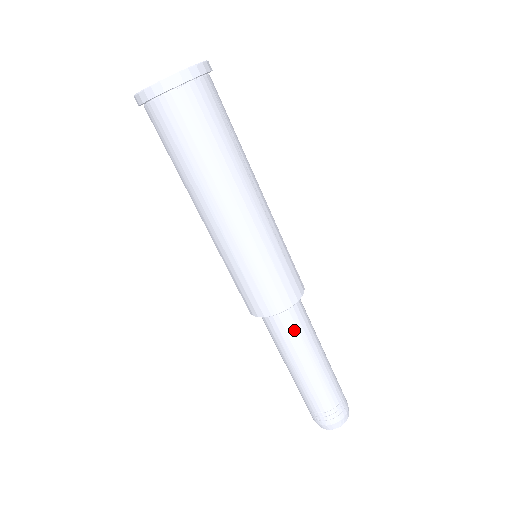
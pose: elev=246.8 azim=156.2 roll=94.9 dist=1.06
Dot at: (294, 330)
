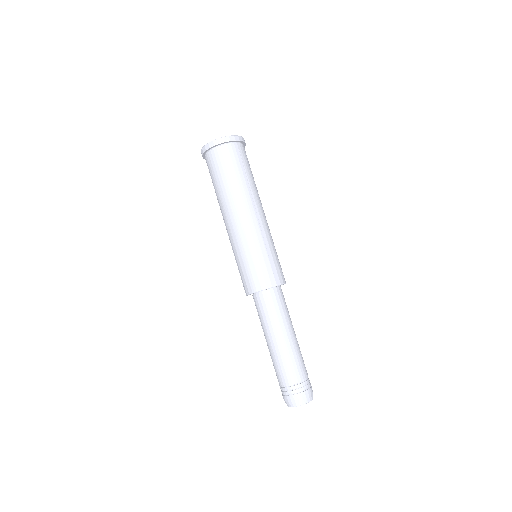
Dot at: (269, 310)
